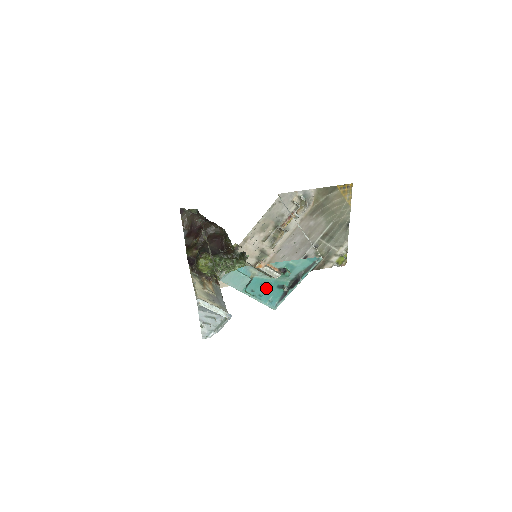
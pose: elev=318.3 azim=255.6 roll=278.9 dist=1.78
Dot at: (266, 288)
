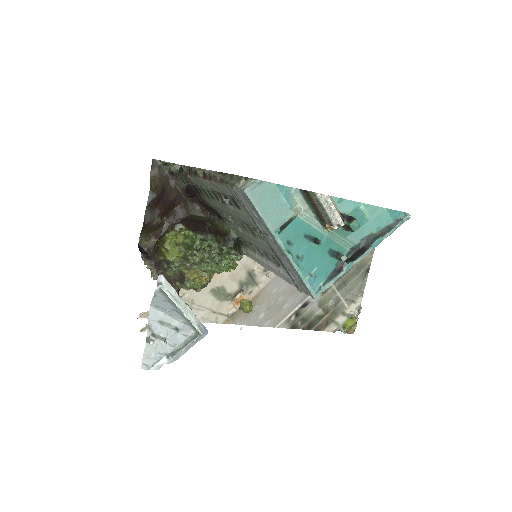
Dot at: (311, 247)
